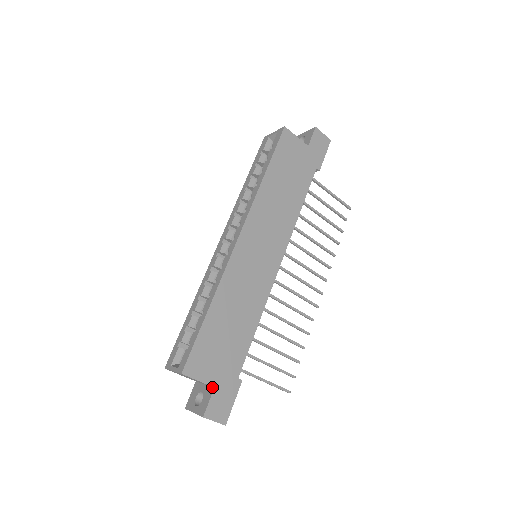
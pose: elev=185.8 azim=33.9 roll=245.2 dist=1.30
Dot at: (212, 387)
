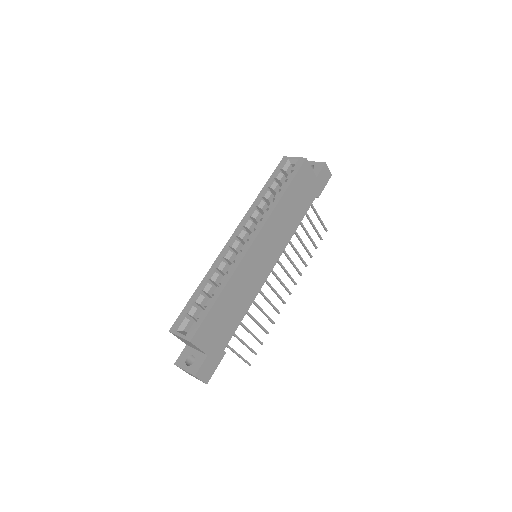
Dot at: (205, 354)
